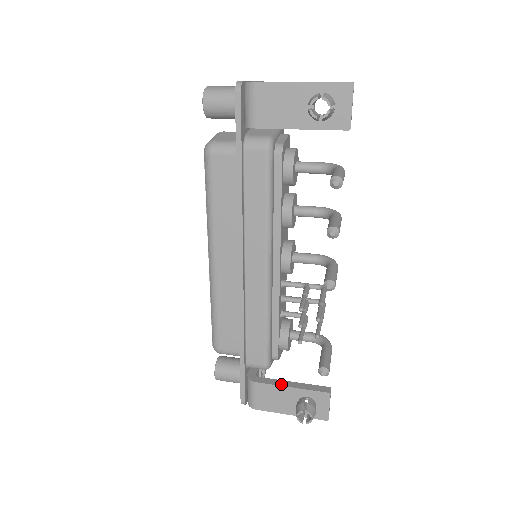
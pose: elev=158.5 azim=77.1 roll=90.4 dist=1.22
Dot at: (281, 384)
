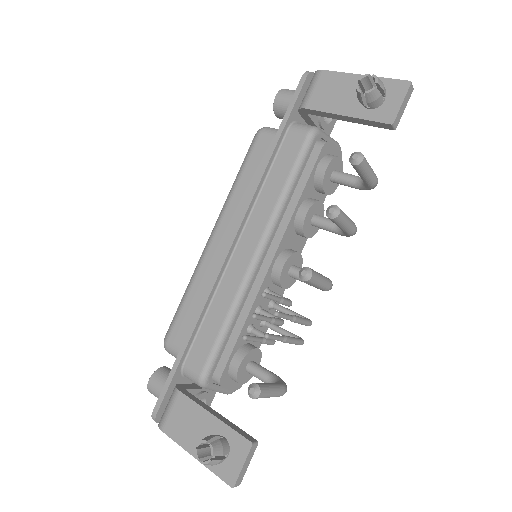
Dot at: (205, 407)
